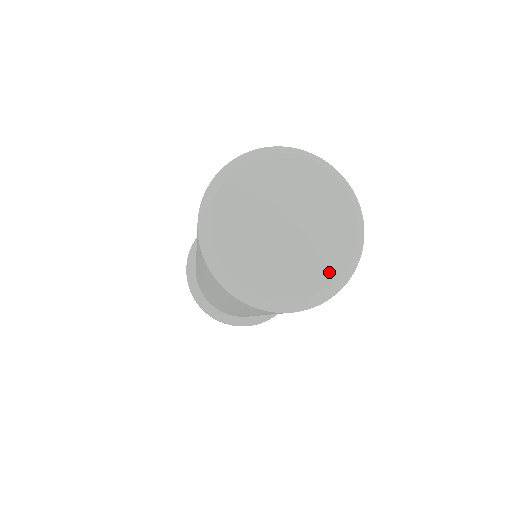
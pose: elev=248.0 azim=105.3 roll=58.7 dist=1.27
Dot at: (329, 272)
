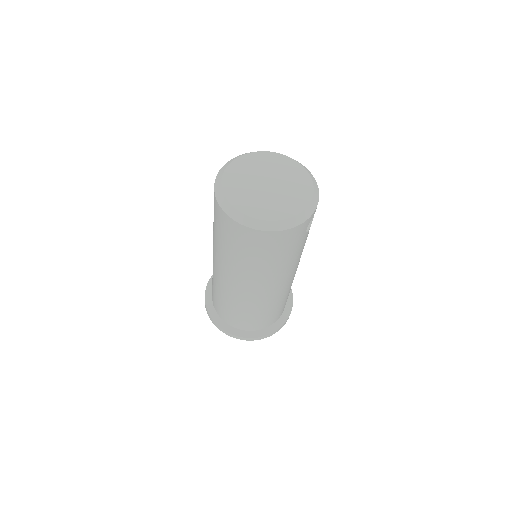
Dot at: (289, 211)
